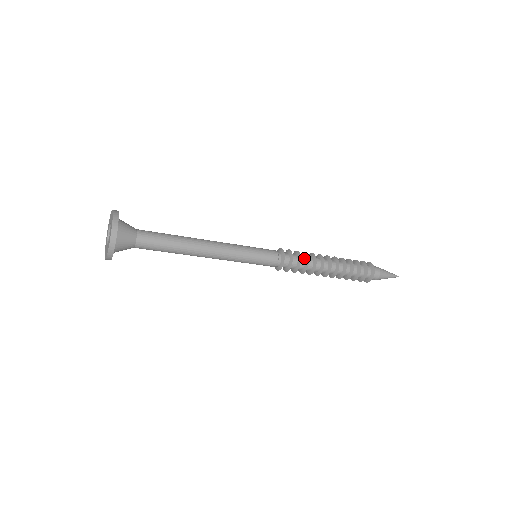
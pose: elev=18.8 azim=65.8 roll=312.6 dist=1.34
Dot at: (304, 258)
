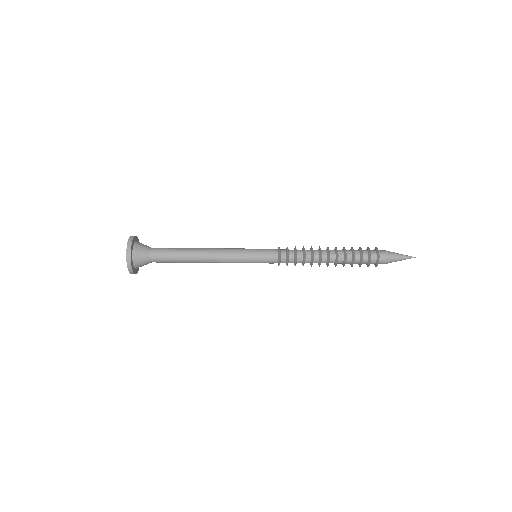
Dot at: occluded
